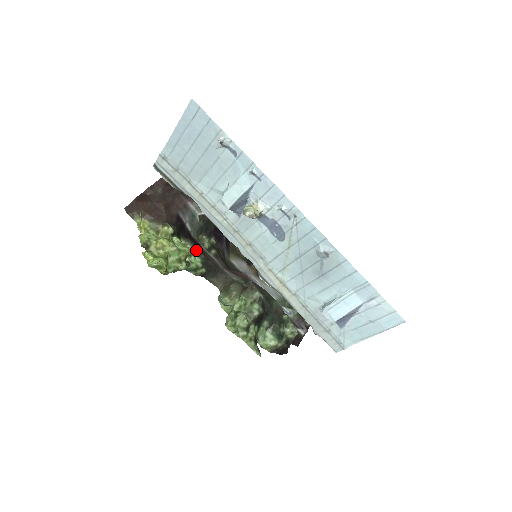
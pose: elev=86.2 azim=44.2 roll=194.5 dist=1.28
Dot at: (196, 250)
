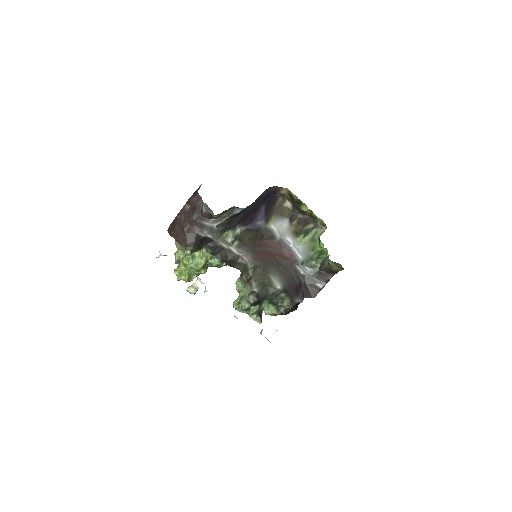
Dot at: (214, 255)
